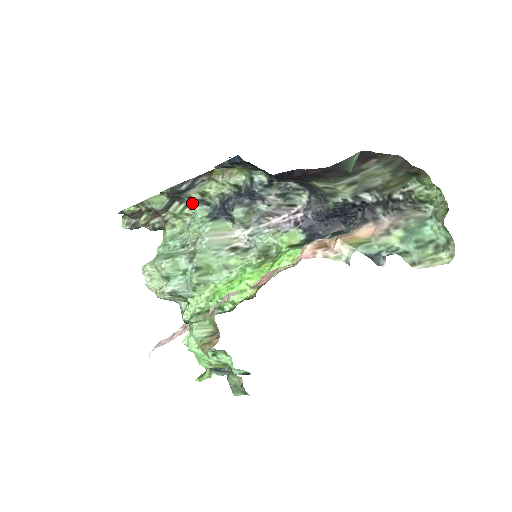
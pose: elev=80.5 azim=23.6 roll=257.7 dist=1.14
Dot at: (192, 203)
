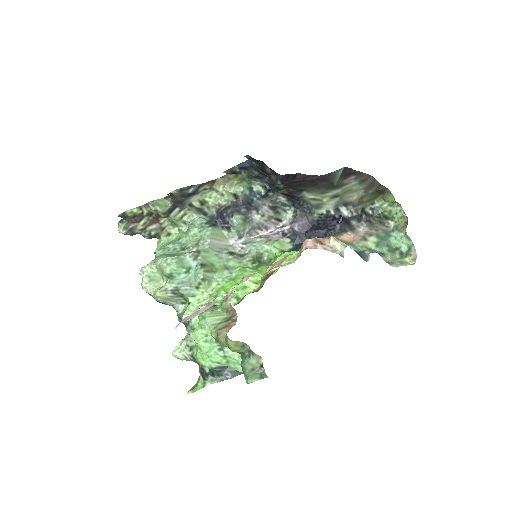
Dot at: (191, 211)
